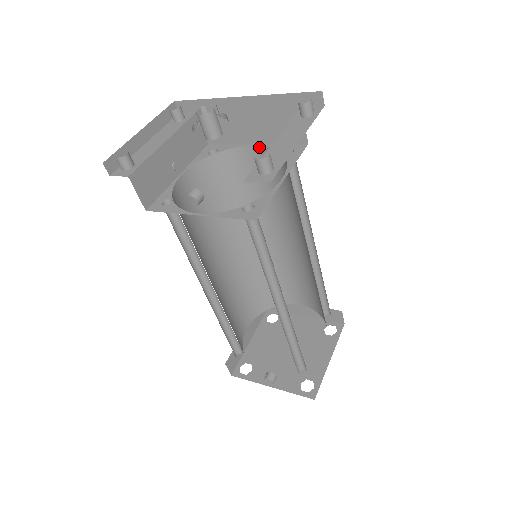
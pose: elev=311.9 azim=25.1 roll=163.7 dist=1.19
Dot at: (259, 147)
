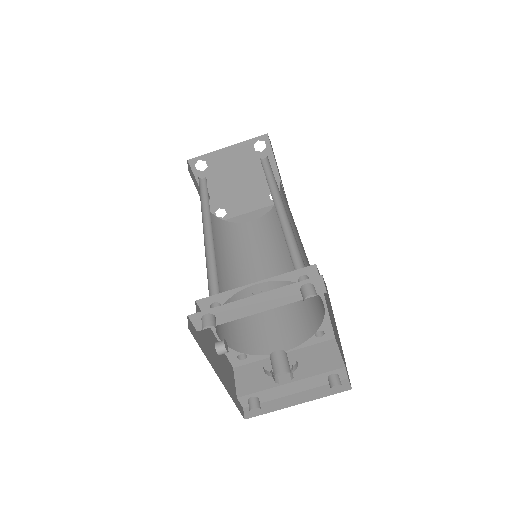
Dot at: (324, 307)
